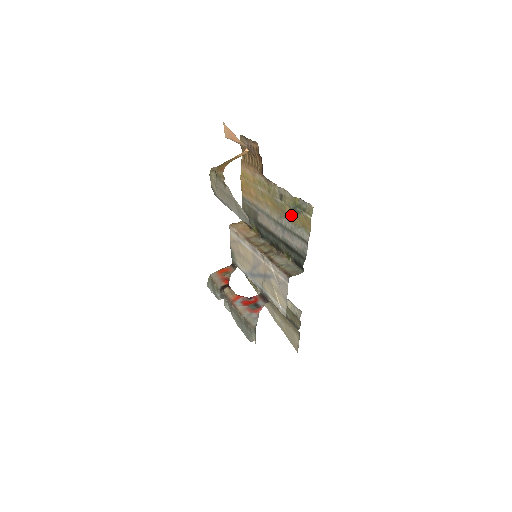
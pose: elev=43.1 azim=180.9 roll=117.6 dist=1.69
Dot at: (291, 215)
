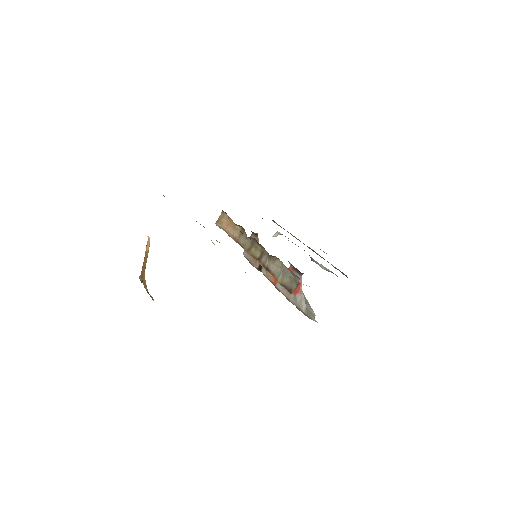
Dot at: occluded
